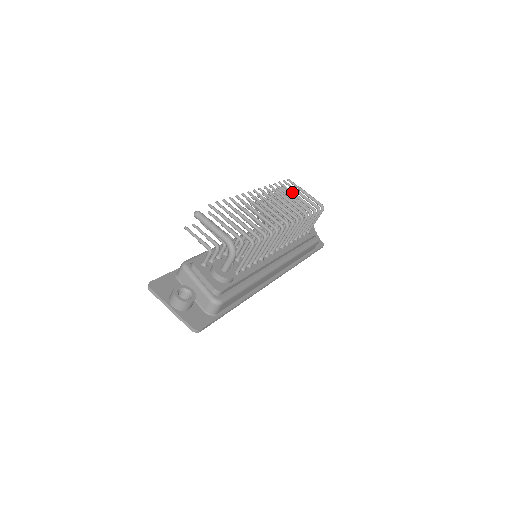
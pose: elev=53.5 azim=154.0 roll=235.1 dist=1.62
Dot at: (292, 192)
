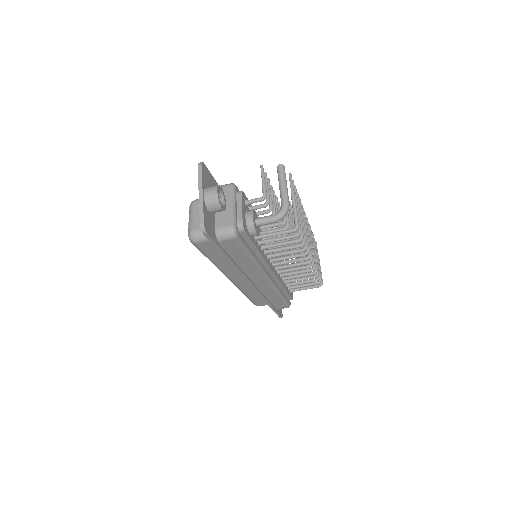
Dot at: (316, 250)
